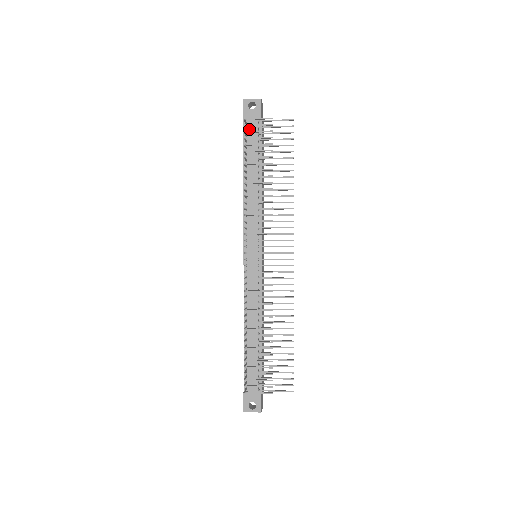
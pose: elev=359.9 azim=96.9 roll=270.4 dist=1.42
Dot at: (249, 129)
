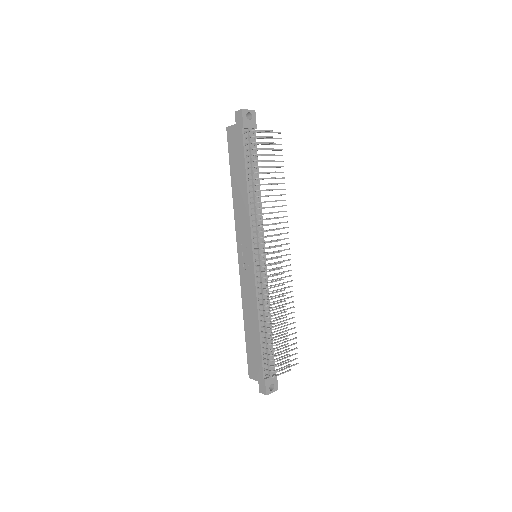
Dot at: (247, 138)
